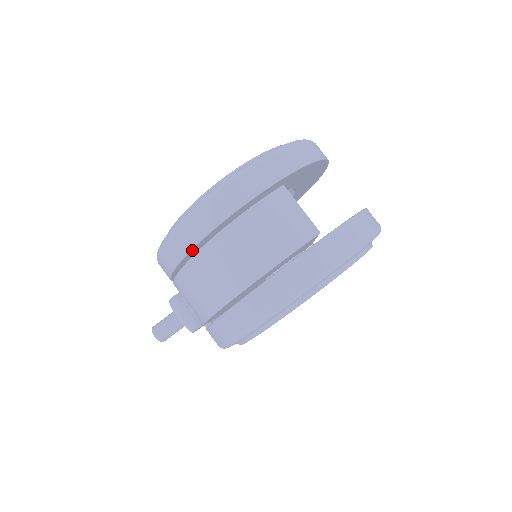
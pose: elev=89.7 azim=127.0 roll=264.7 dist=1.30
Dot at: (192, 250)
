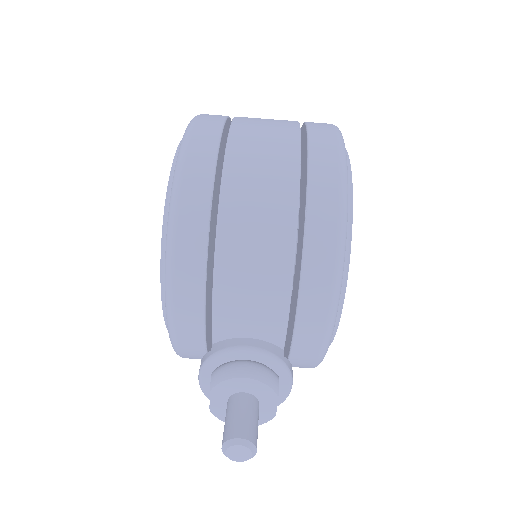
Dot at: (215, 176)
